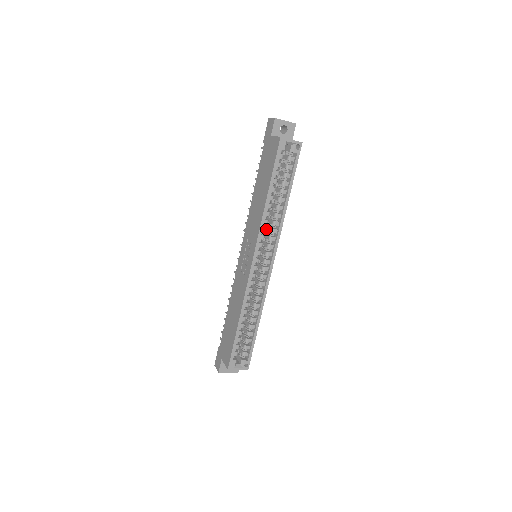
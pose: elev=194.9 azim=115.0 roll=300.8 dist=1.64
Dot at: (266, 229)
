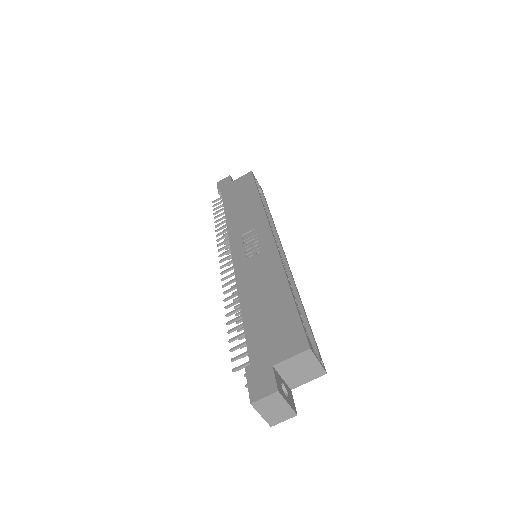
Dot at: occluded
